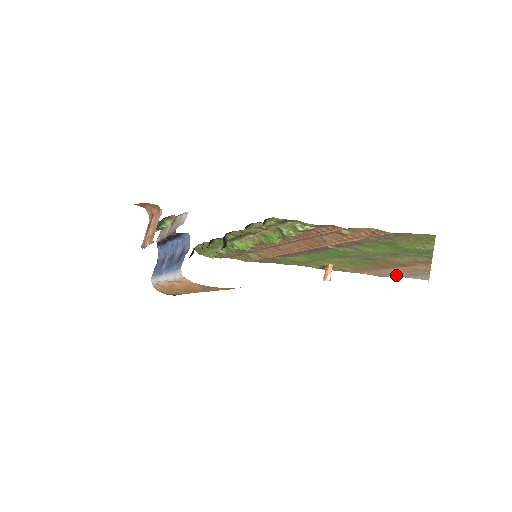
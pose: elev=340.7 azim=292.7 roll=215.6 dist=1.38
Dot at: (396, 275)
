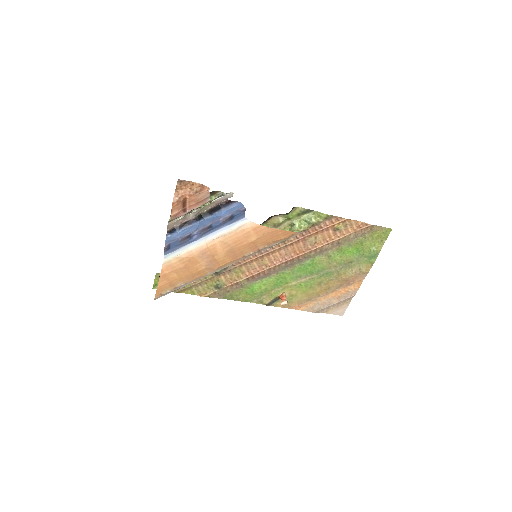
Dot at: (327, 306)
